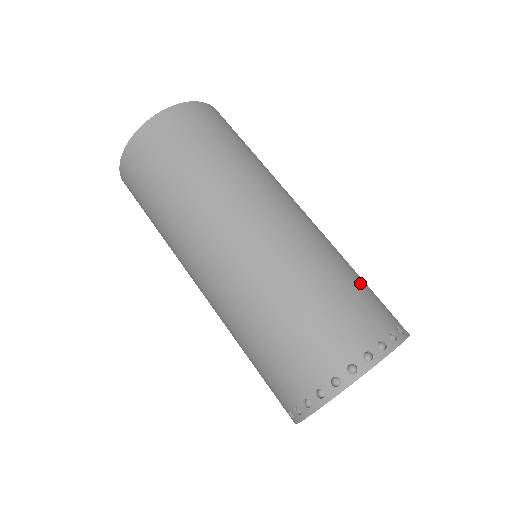
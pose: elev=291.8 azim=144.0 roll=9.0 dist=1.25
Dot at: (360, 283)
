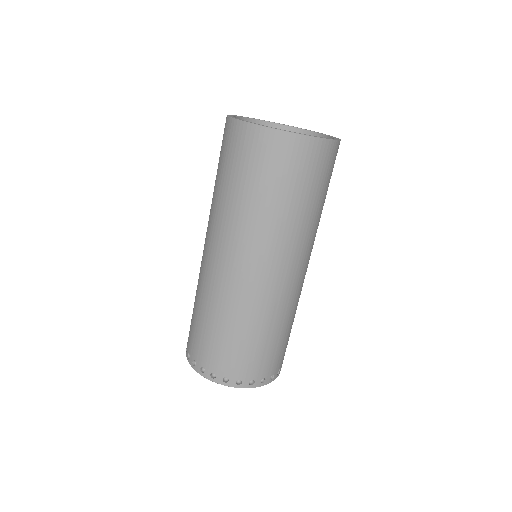
Dot at: (272, 345)
